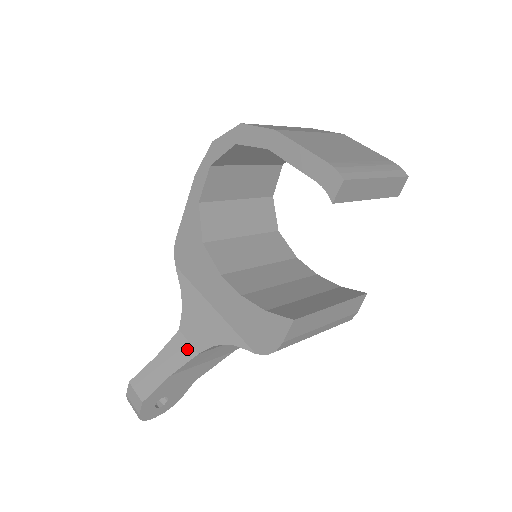
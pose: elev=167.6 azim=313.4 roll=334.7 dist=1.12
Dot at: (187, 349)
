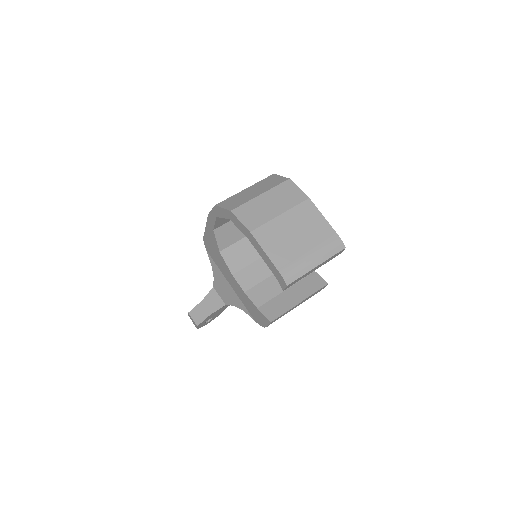
Dot at: (219, 301)
